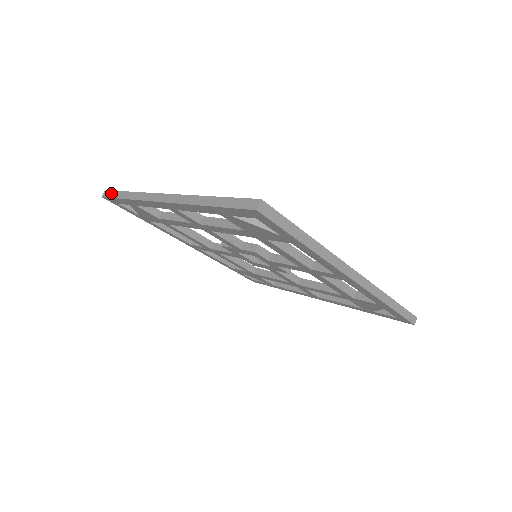
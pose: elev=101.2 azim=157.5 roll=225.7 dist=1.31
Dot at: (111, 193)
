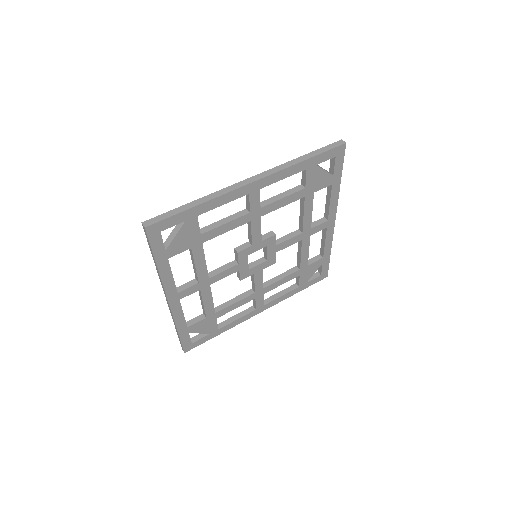
Dot at: (161, 216)
